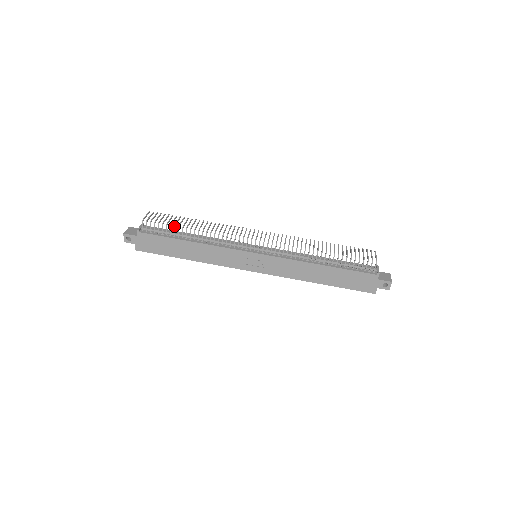
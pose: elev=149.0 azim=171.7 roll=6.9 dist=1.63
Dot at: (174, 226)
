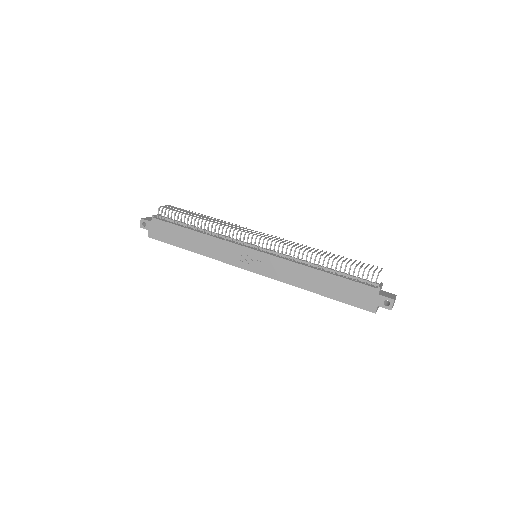
Dot at: (185, 215)
